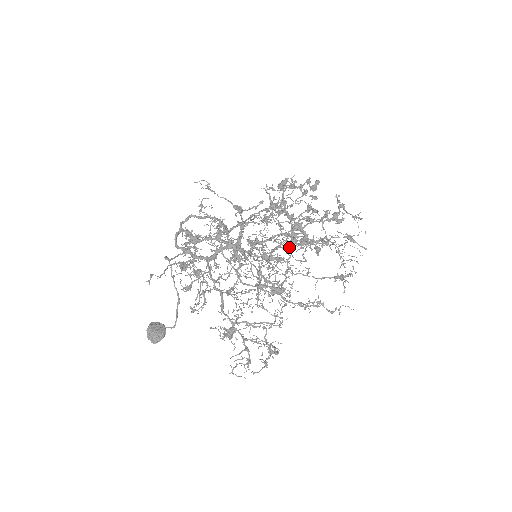
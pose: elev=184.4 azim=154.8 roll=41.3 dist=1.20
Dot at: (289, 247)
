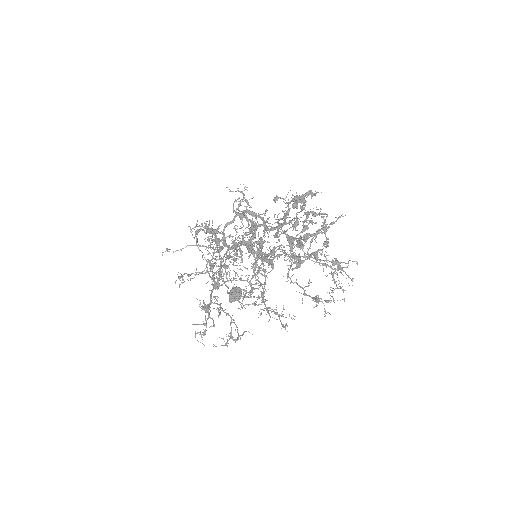
Dot at: occluded
